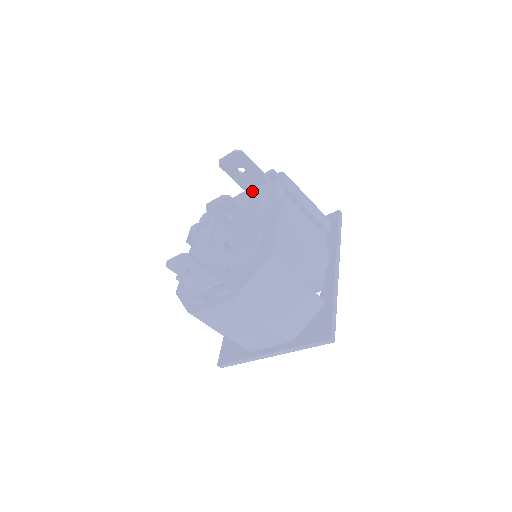
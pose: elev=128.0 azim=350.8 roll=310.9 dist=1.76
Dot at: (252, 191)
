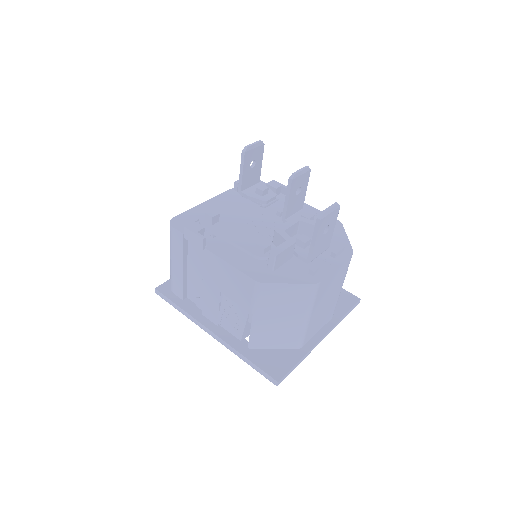
Dot at: (259, 185)
